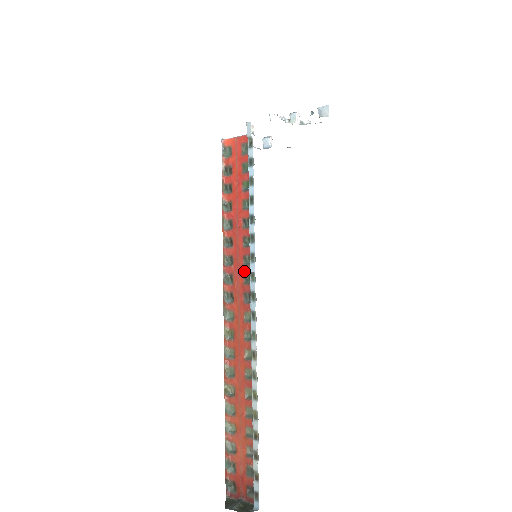
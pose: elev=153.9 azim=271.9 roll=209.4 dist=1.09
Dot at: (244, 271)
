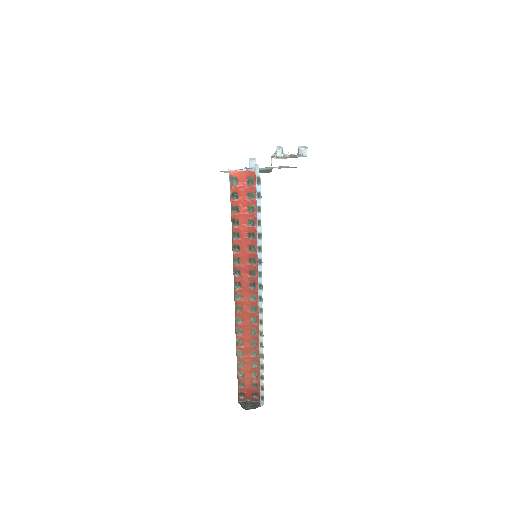
Dot at: (250, 268)
